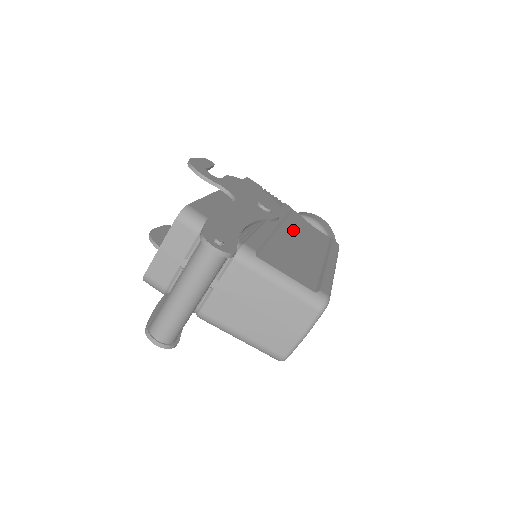
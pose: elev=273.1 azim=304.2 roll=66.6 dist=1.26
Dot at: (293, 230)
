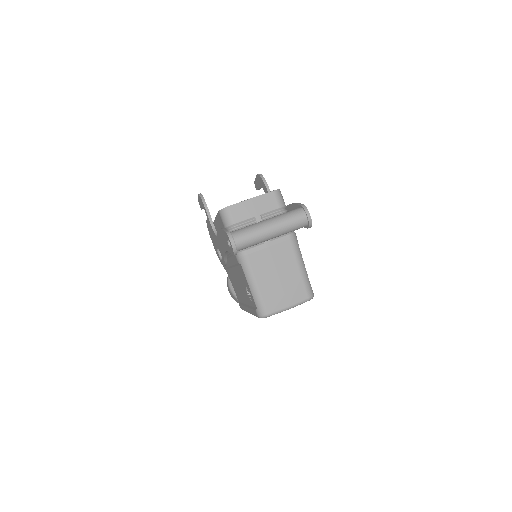
Dot at: occluded
